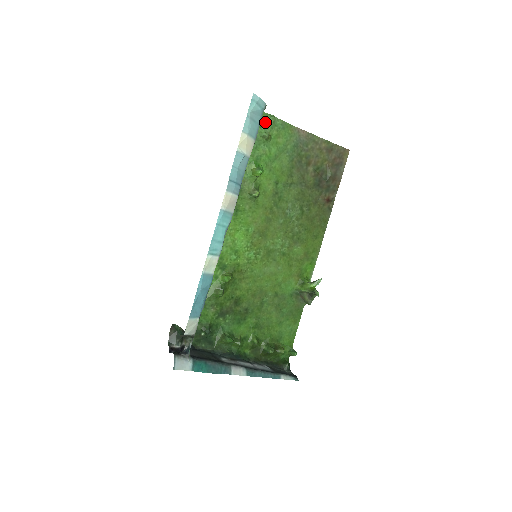
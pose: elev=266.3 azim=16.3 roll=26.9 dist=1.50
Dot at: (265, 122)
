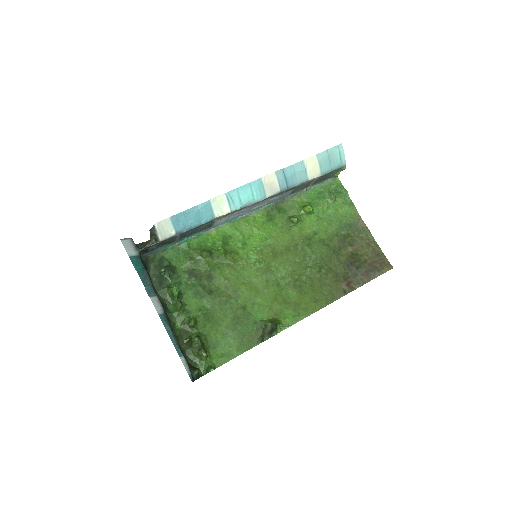
Dot at: (338, 190)
